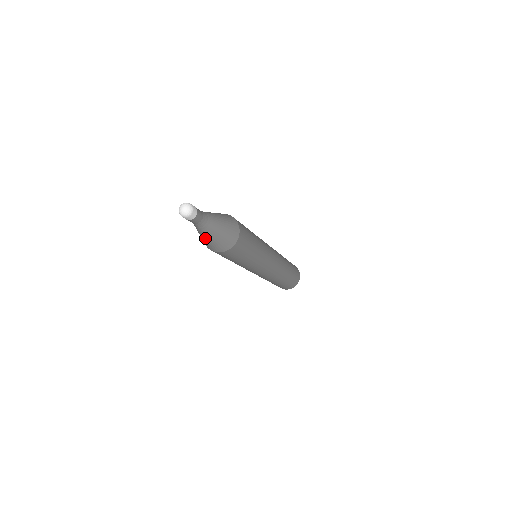
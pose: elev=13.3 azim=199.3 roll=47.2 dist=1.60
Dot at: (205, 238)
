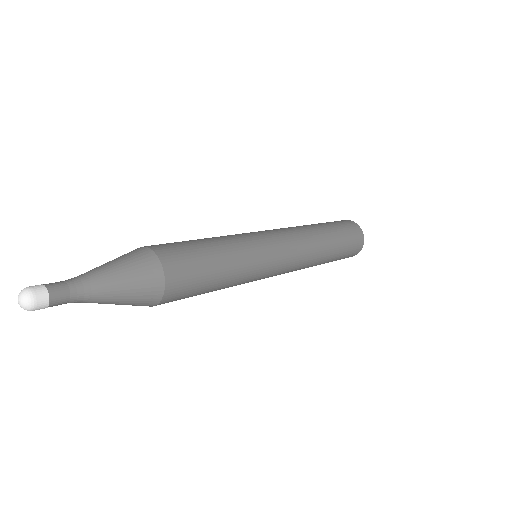
Dot at: occluded
